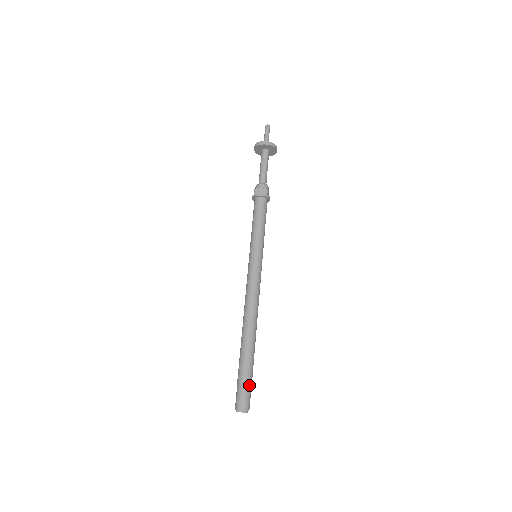
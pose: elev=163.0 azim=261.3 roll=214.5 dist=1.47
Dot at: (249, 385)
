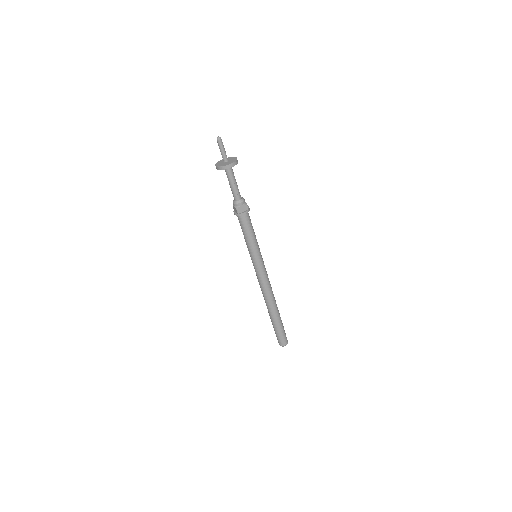
Dot at: (279, 334)
